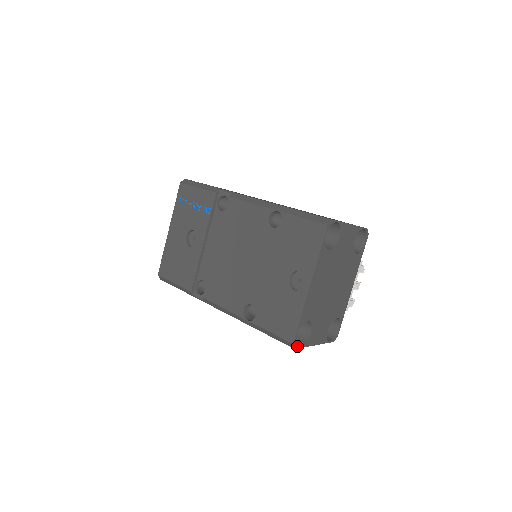
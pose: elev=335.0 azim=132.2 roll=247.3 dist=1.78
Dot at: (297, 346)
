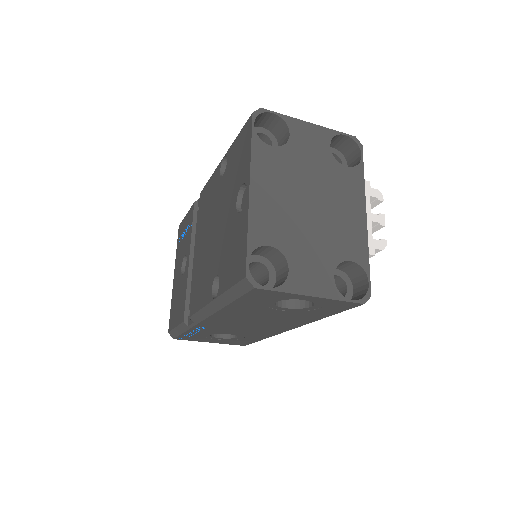
Dot at: (259, 284)
